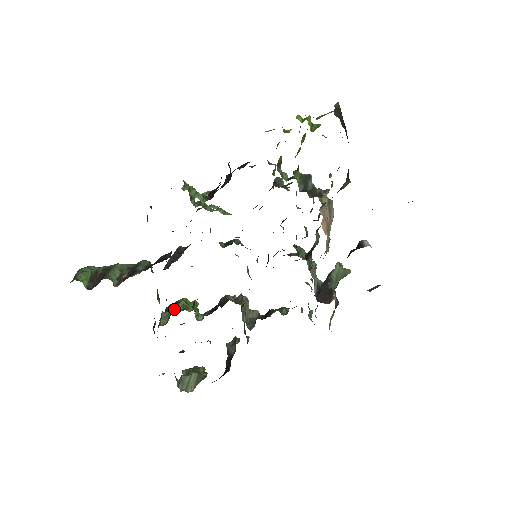
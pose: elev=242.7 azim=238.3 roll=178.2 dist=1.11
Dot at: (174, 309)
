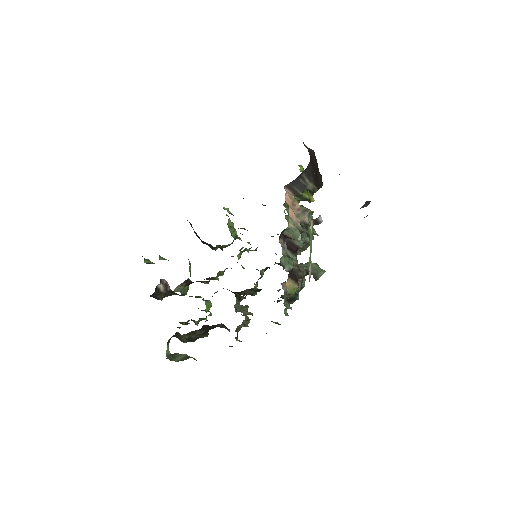
Dot at: occluded
